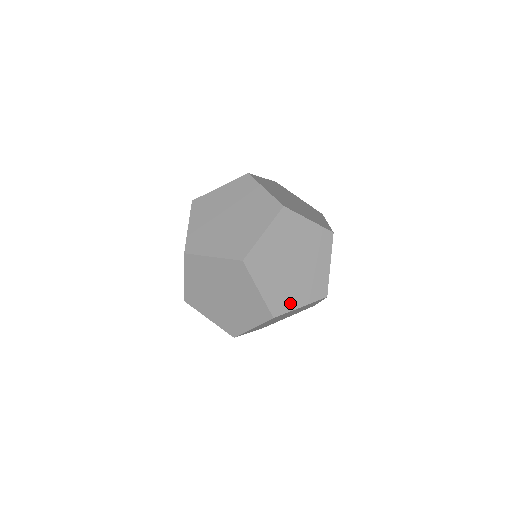
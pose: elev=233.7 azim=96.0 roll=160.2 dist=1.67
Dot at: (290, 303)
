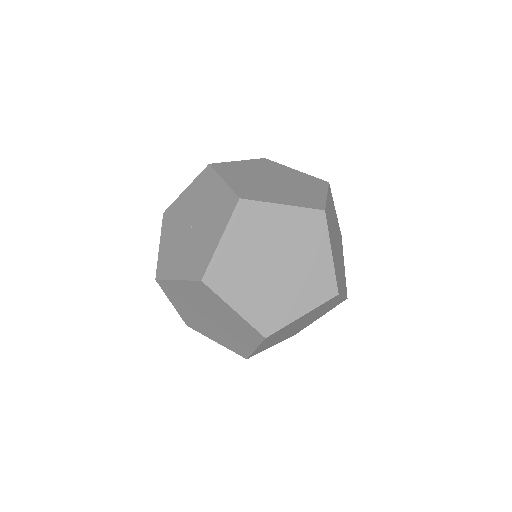
Dot at: (340, 286)
